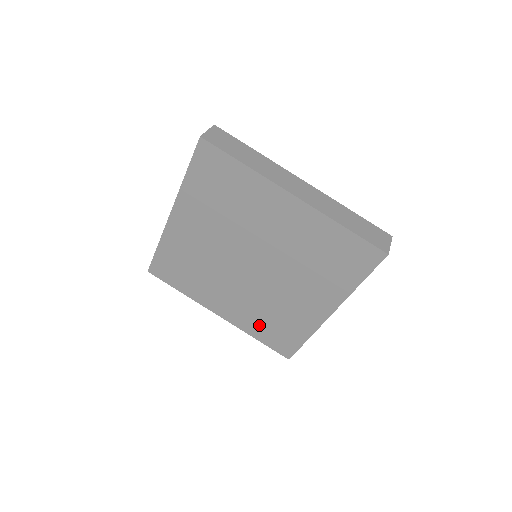
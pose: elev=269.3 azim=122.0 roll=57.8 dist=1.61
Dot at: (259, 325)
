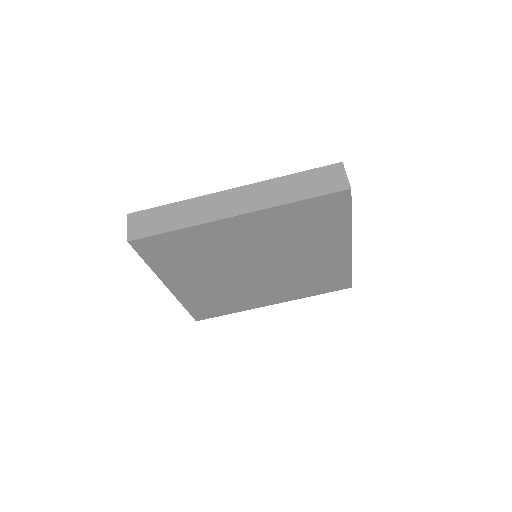
Dot at: (307, 289)
